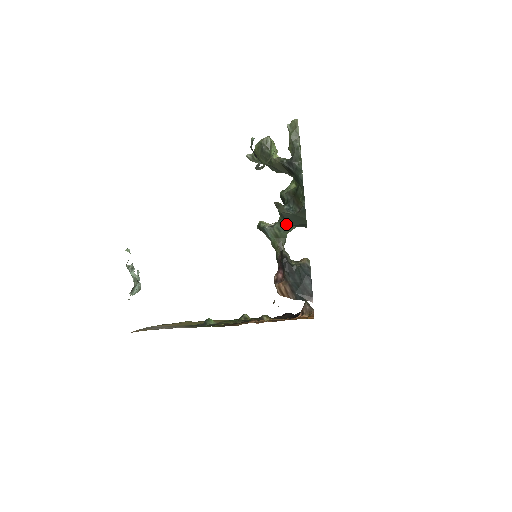
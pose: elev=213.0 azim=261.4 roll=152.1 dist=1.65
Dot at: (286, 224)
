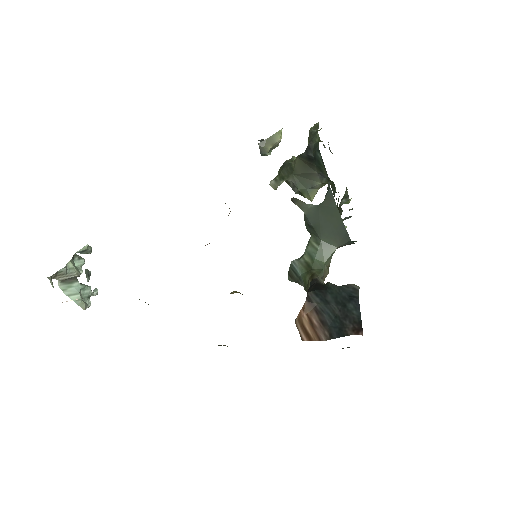
Dot at: (317, 240)
